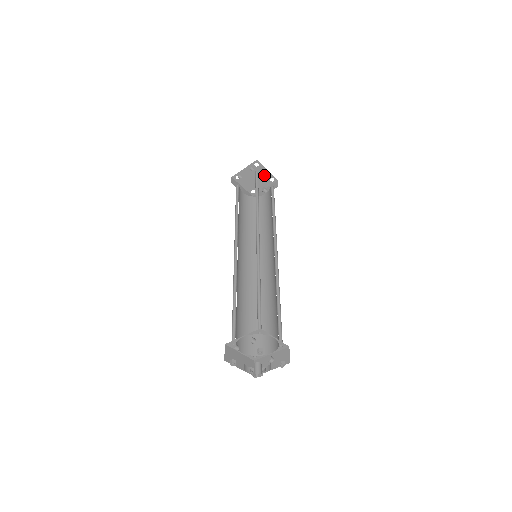
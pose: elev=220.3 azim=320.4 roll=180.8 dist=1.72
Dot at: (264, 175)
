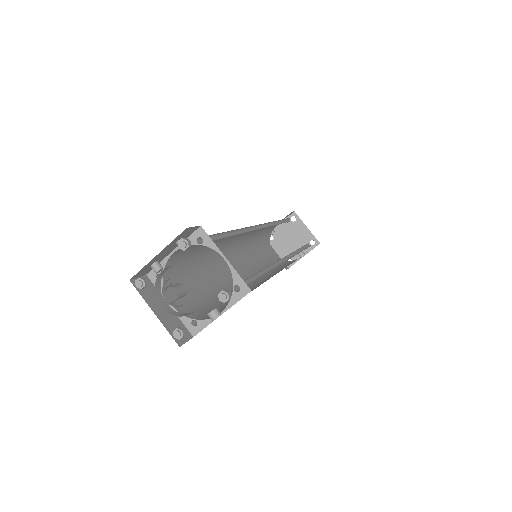
Dot at: (303, 235)
